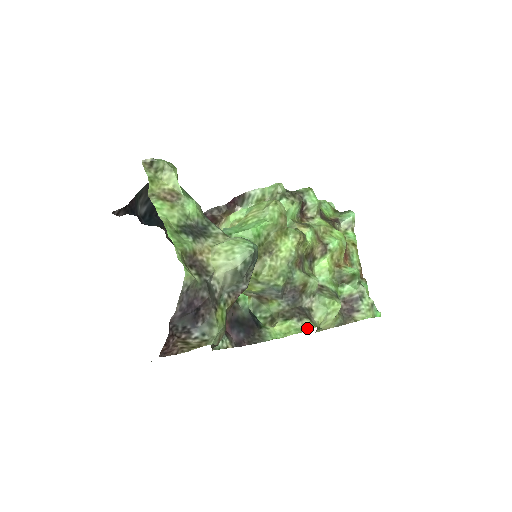
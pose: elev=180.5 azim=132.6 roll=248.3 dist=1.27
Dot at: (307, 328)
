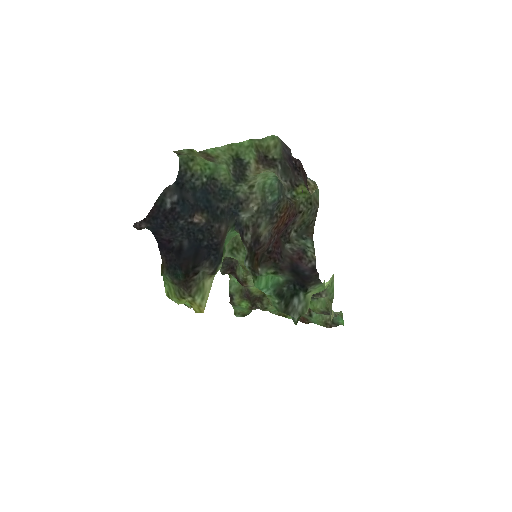
Dot at: (329, 283)
